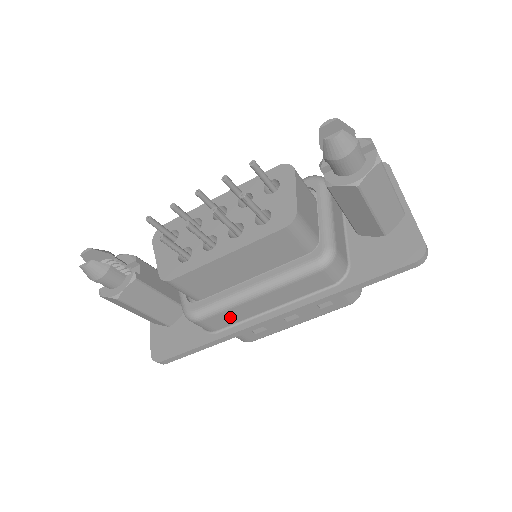
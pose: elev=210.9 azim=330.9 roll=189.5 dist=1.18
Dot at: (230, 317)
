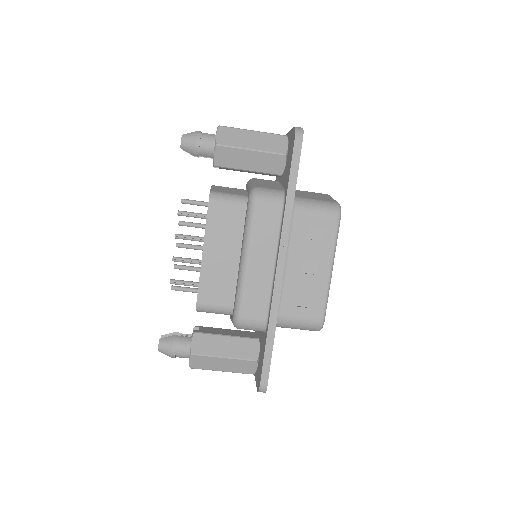
Dot at: (257, 297)
